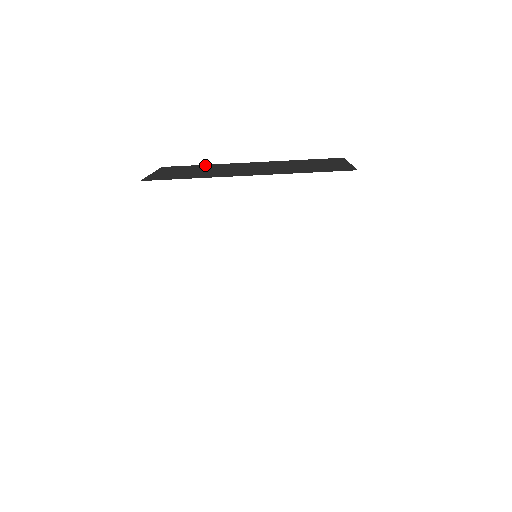
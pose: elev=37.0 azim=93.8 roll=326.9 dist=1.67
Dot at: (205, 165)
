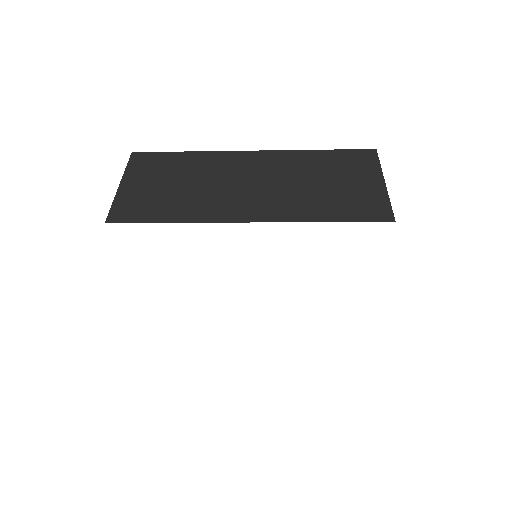
Dot at: (190, 155)
